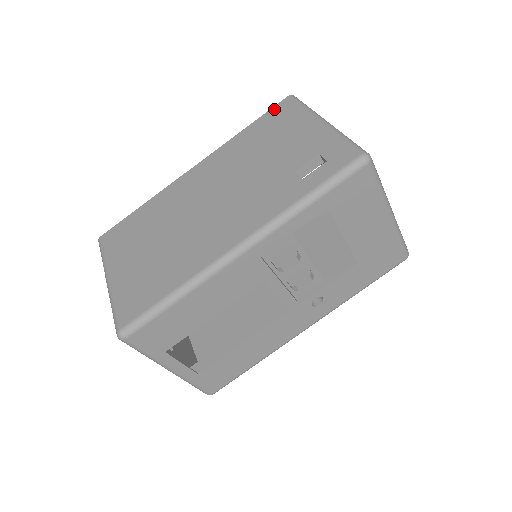
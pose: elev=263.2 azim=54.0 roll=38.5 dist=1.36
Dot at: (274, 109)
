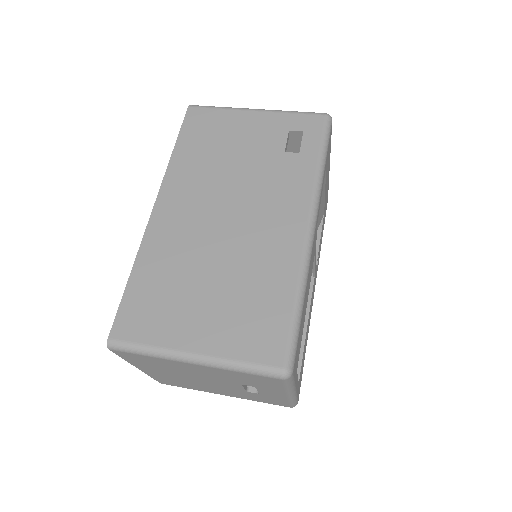
Dot at: (187, 121)
